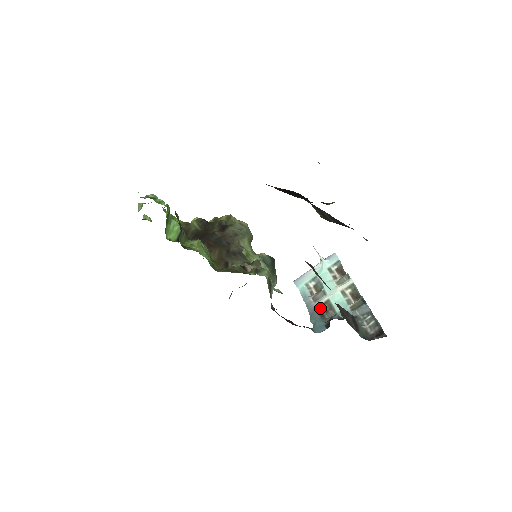
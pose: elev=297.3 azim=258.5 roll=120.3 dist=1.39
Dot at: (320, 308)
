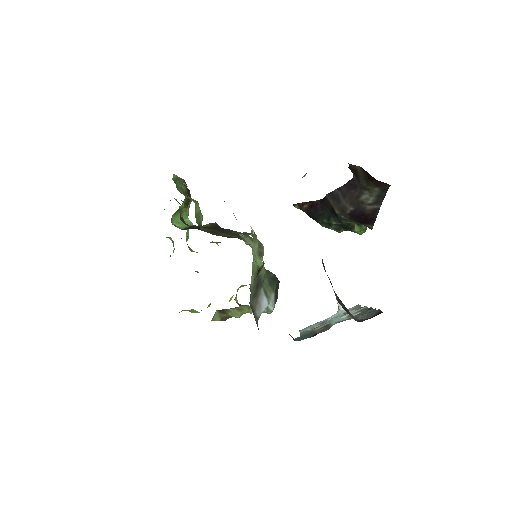
Dot at: (315, 331)
